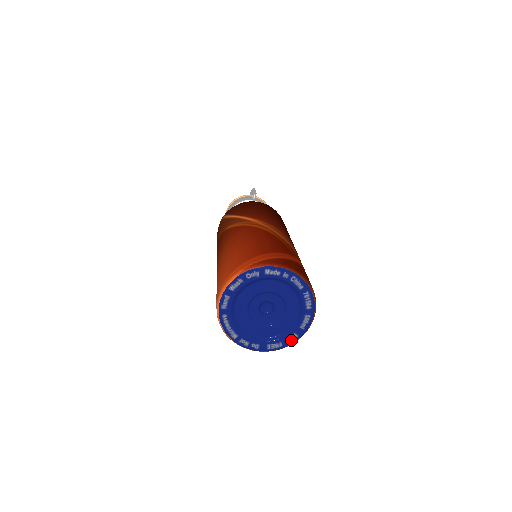
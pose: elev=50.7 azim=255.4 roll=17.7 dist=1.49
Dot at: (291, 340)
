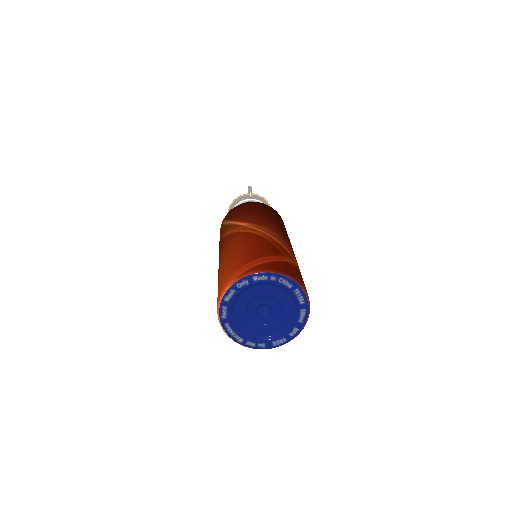
Dot at: (293, 334)
